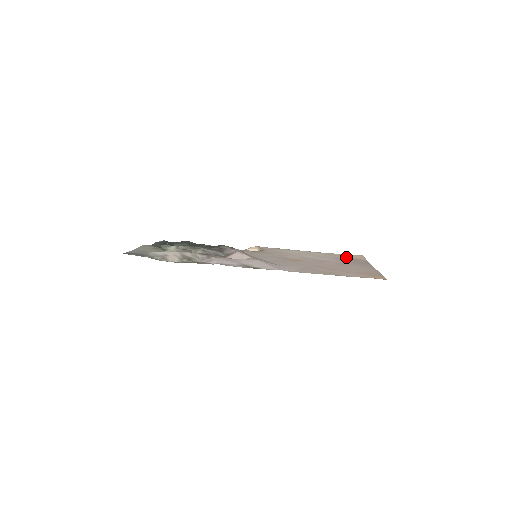
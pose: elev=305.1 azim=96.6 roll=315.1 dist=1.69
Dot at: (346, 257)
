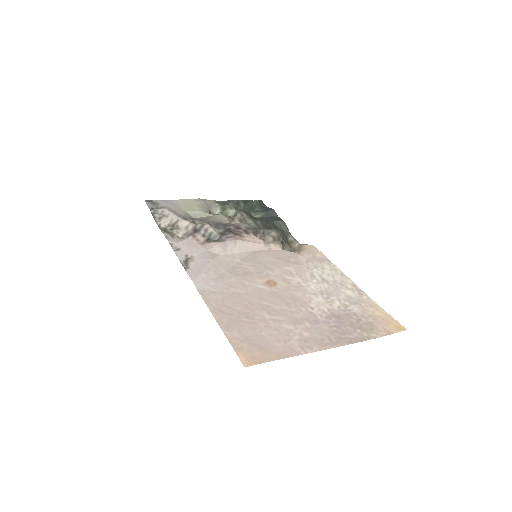
Dot at: (367, 316)
